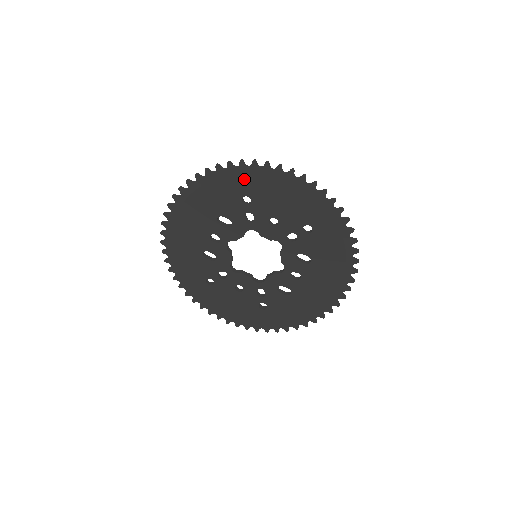
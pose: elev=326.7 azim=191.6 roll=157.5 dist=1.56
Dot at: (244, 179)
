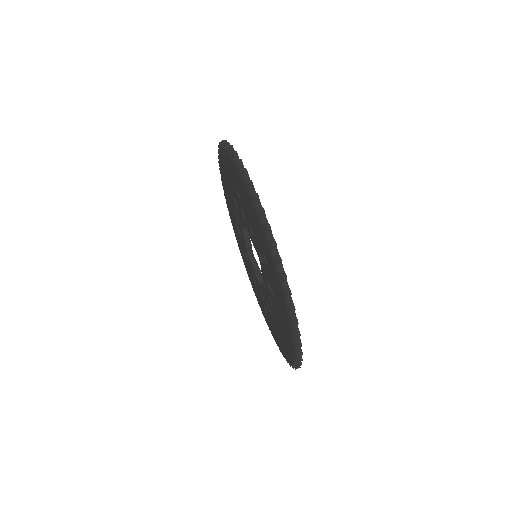
Dot at: (233, 168)
